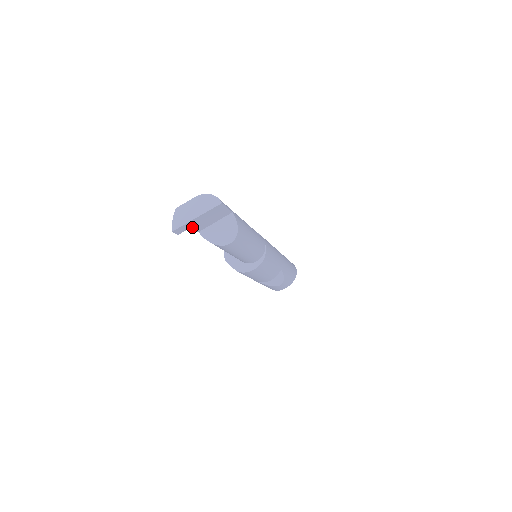
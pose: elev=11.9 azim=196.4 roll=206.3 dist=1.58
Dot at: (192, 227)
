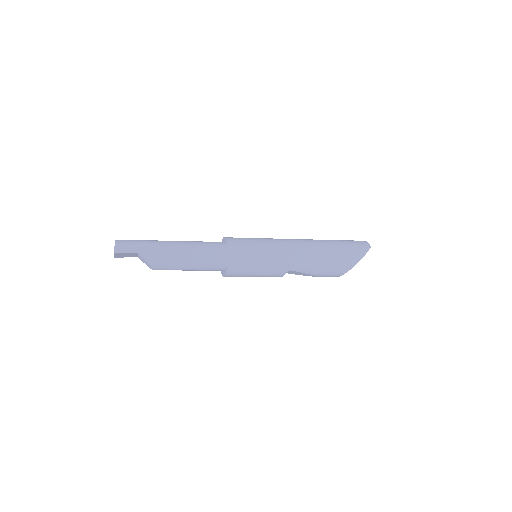
Dot at: (125, 256)
